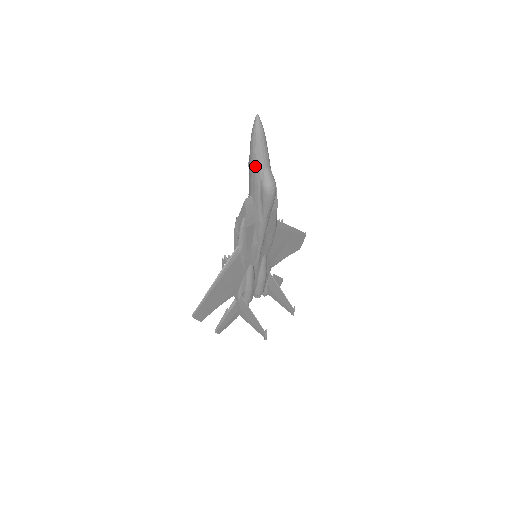
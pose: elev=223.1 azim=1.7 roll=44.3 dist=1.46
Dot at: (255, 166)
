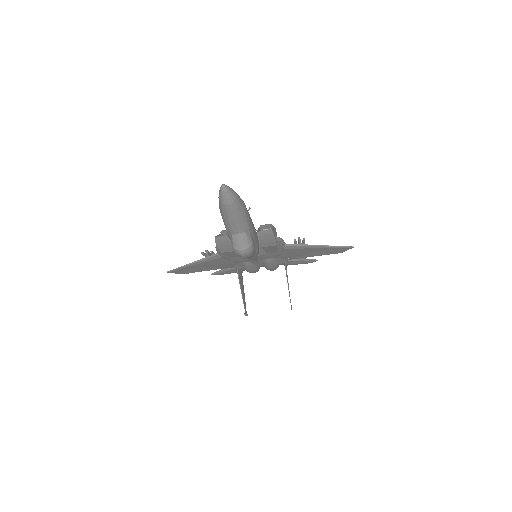
Dot at: occluded
